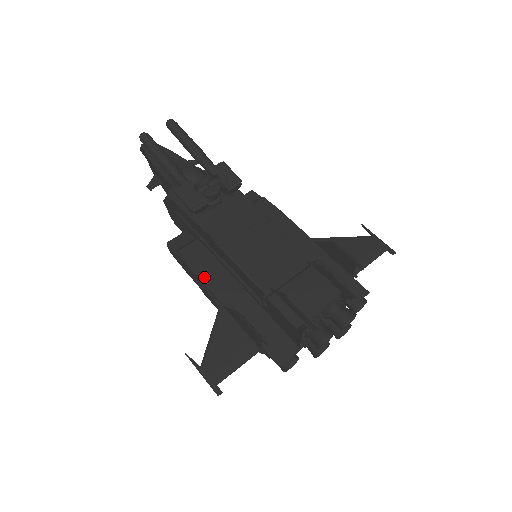
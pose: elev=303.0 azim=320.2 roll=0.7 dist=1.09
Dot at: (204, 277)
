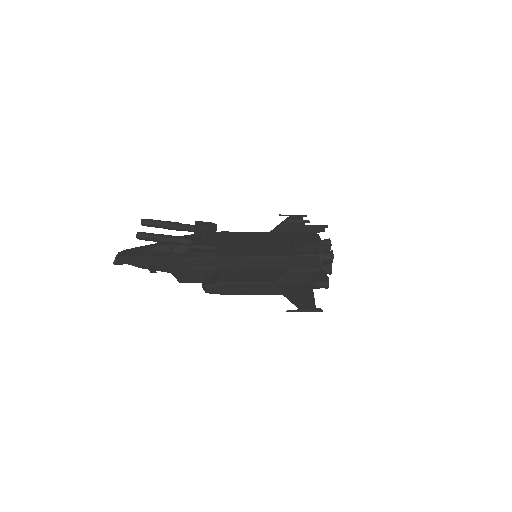
Dot at: (247, 280)
